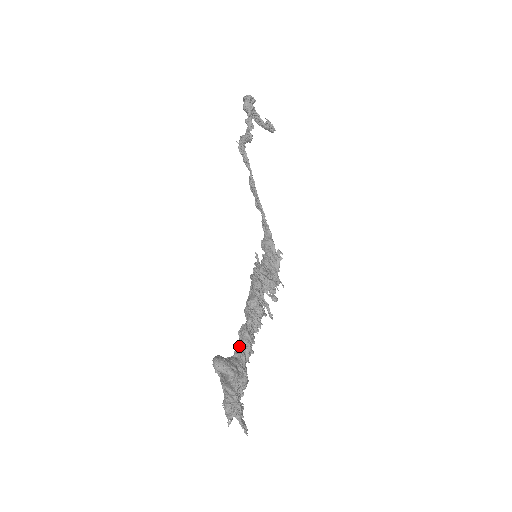
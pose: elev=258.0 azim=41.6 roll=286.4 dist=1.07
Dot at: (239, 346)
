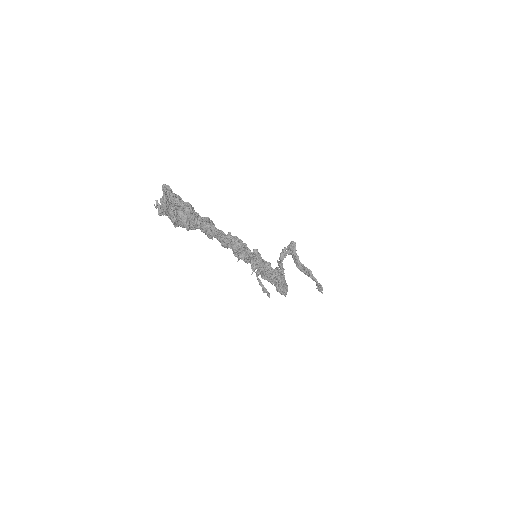
Dot at: (202, 230)
